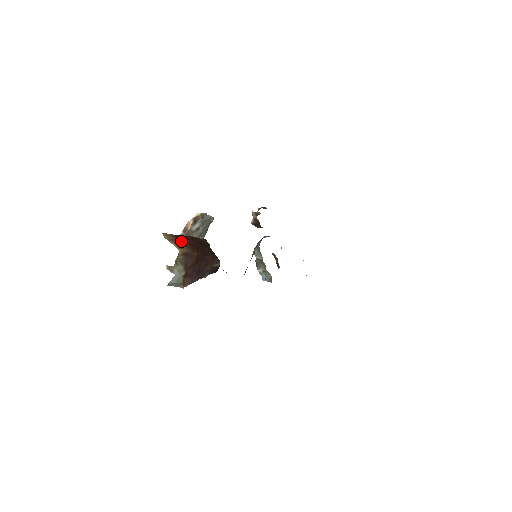
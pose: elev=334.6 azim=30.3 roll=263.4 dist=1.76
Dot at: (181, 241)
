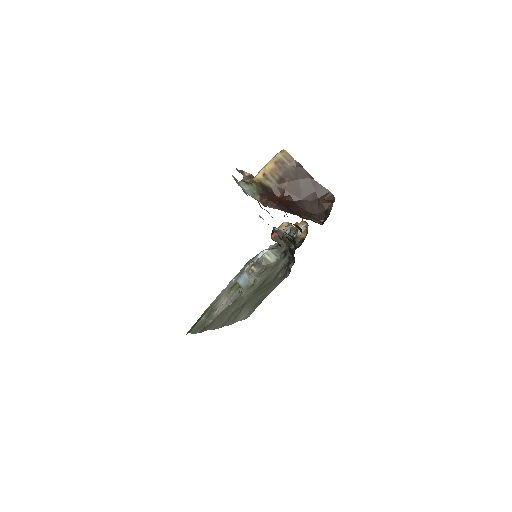
Dot at: (290, 174)
